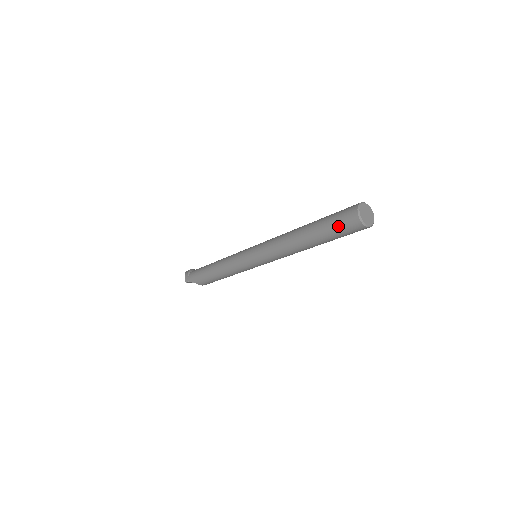
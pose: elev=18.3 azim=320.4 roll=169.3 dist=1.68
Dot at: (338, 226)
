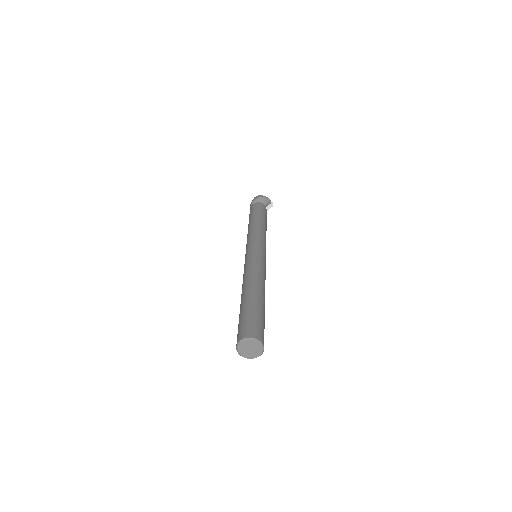
Dot at: occluded
